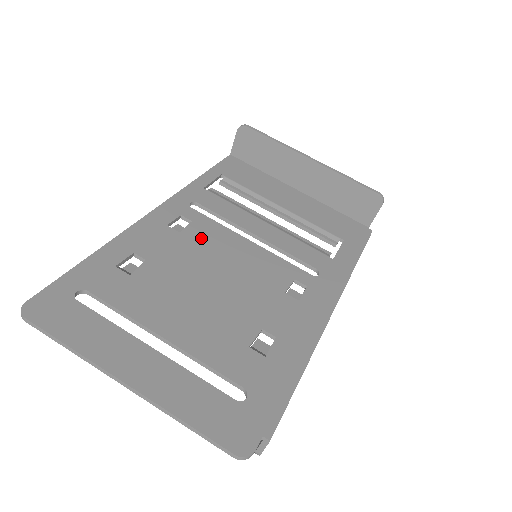
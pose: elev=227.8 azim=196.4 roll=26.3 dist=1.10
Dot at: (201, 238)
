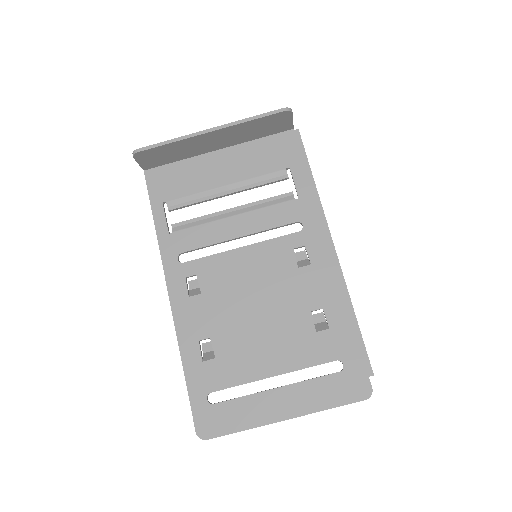
Dot at: (216, 283)
